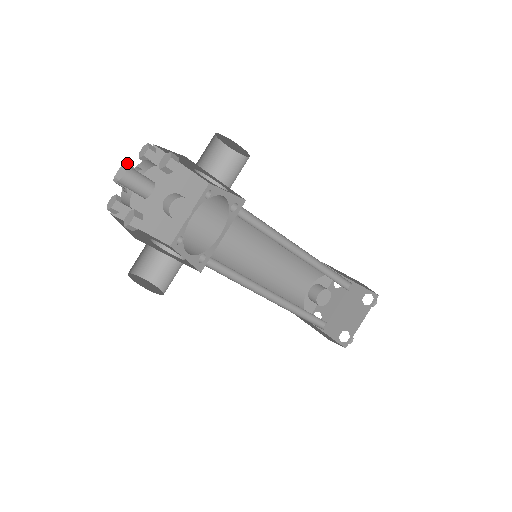
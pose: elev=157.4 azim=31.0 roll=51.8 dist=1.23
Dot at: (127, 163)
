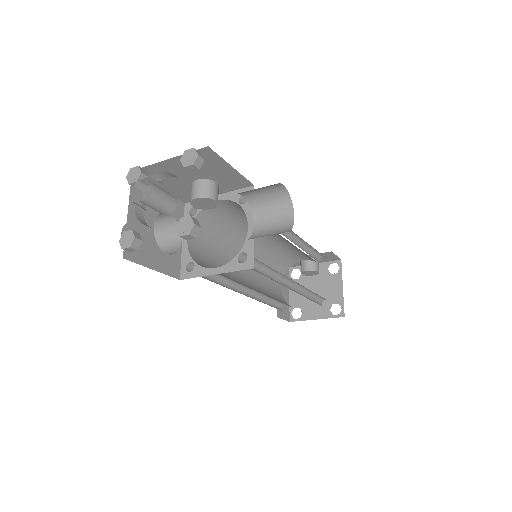
Dot at: (156, 180)
